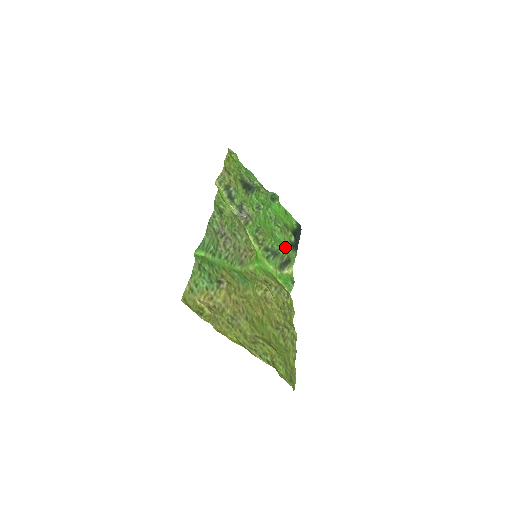
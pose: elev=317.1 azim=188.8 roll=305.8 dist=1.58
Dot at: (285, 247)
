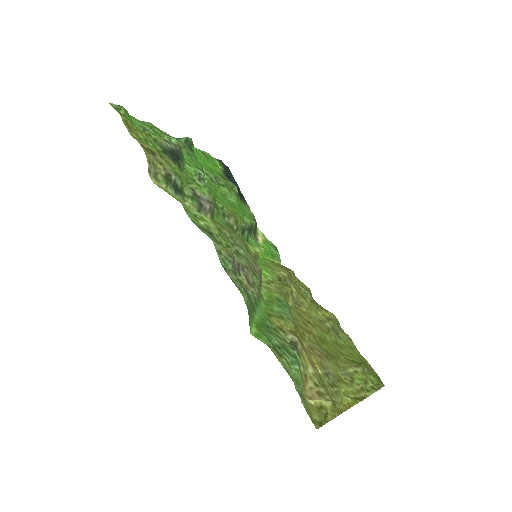
Dot at: occluded
